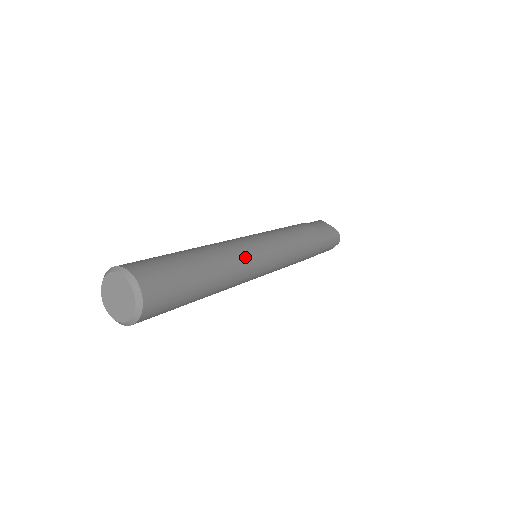
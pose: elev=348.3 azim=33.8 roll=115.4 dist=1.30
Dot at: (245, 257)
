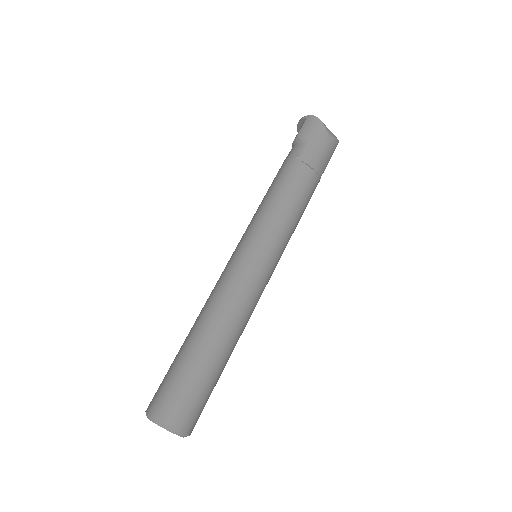
Dot at: (254, 307)
